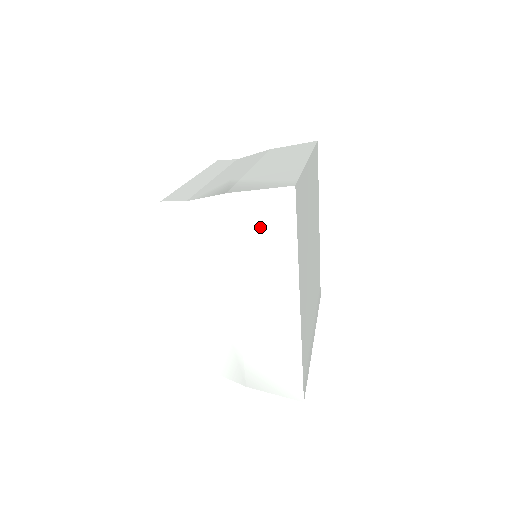
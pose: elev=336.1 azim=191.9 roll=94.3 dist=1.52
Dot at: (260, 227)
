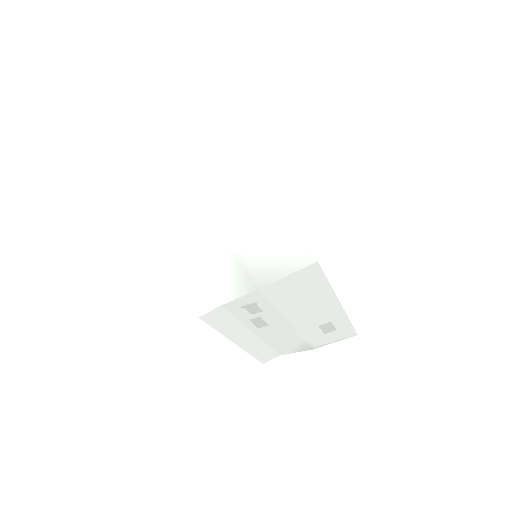
Dot at: (225, 152)
